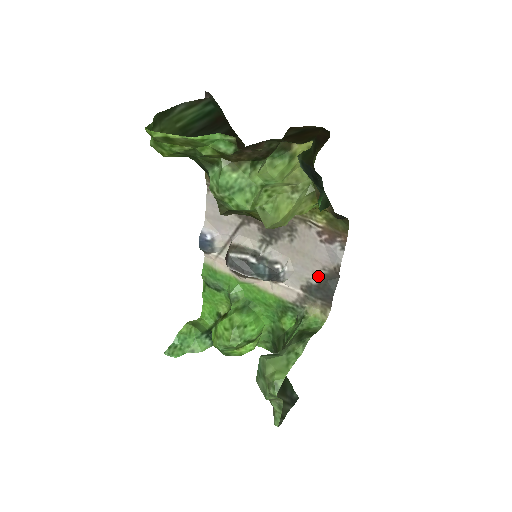
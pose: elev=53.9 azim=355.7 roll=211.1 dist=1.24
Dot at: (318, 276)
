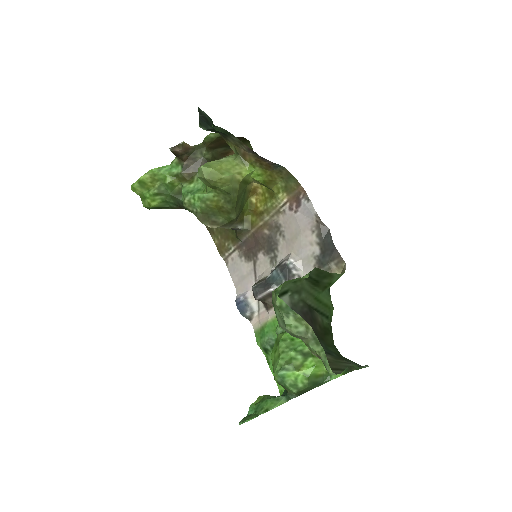
Dot at: (316, 243)
